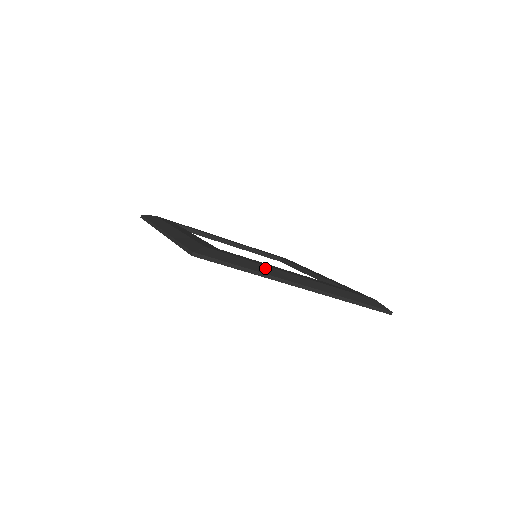
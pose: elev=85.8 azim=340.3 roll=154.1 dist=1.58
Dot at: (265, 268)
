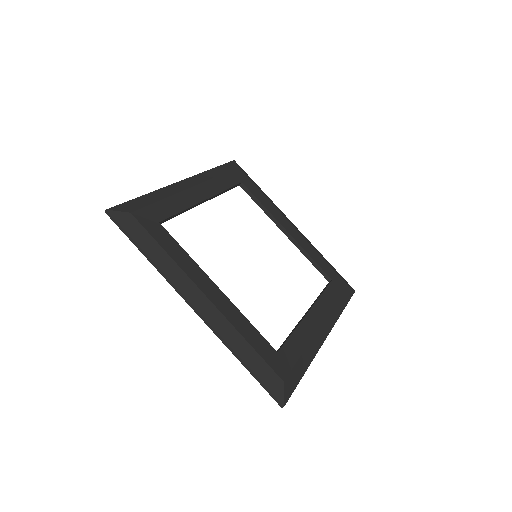
Dot at: (310, 350)
